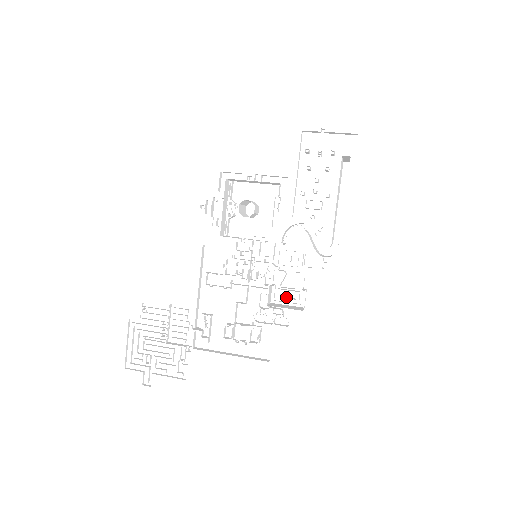
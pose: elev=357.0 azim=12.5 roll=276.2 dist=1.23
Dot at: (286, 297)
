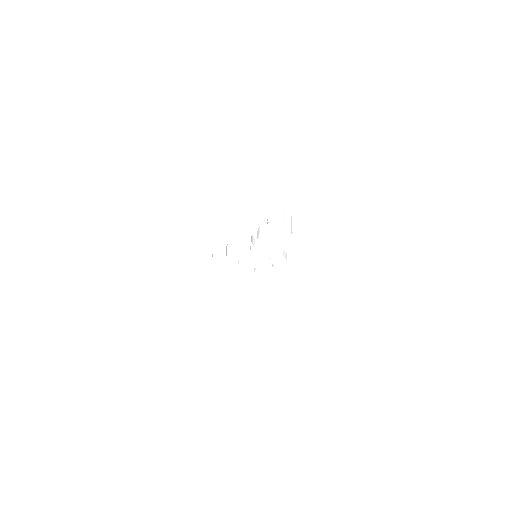
Dot at: (298, 255)
